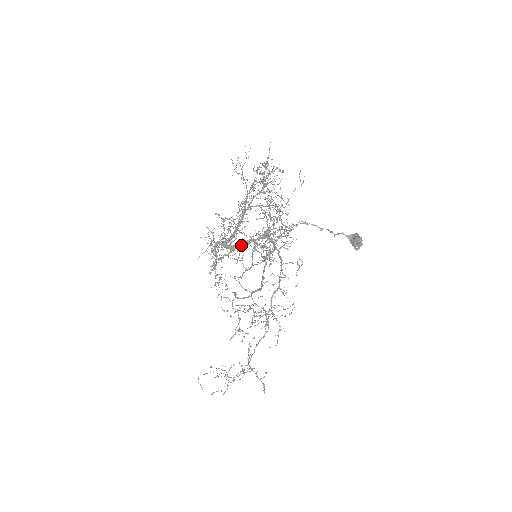
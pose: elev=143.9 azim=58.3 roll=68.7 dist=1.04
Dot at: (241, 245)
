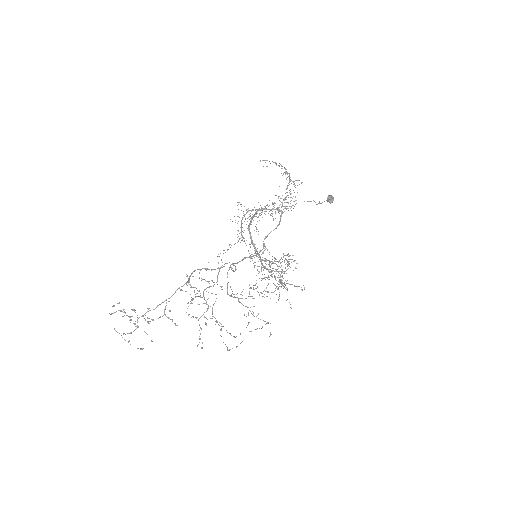
Dot at: (265, 208)
